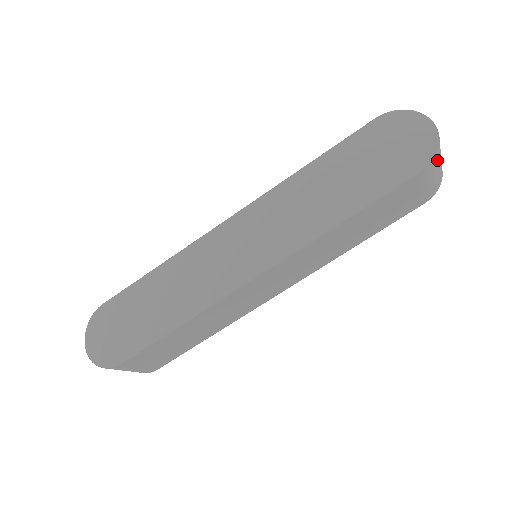
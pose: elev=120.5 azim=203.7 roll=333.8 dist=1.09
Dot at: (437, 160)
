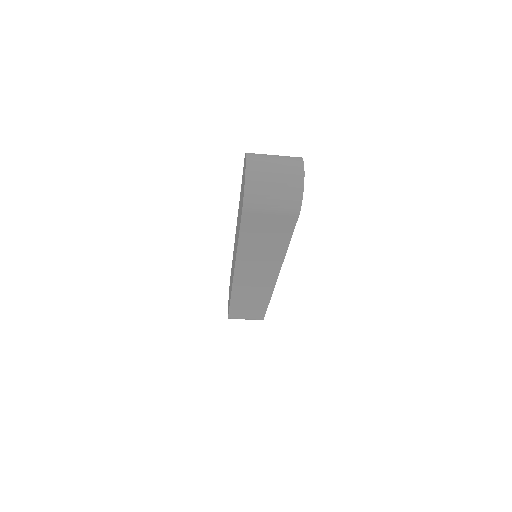
Dot at: (255, 196)
